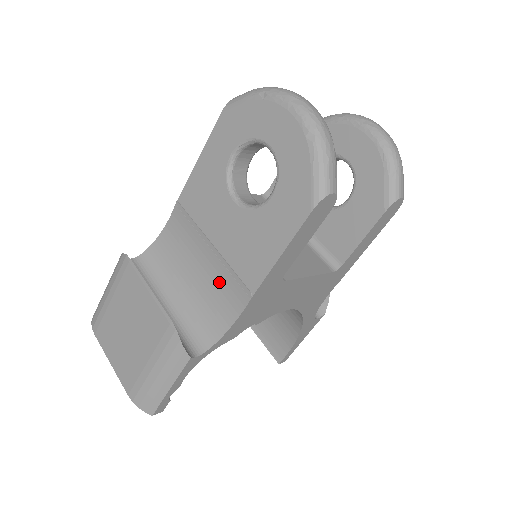
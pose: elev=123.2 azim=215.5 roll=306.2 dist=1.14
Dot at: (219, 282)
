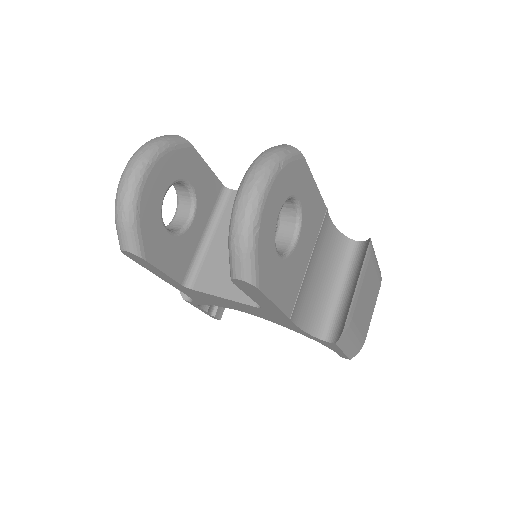
Dot at: occluded
